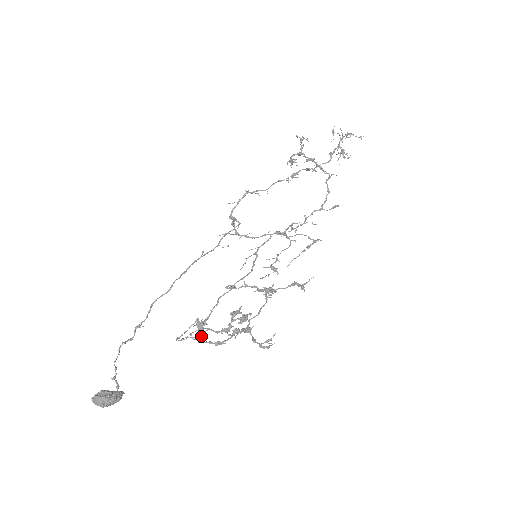
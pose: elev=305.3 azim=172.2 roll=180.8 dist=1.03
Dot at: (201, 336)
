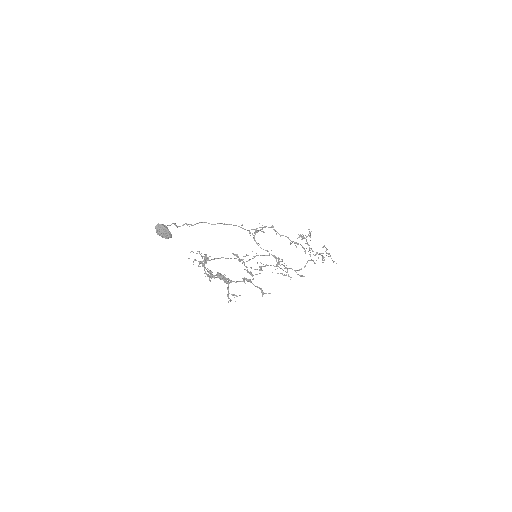
Dot at: (206, 261)
